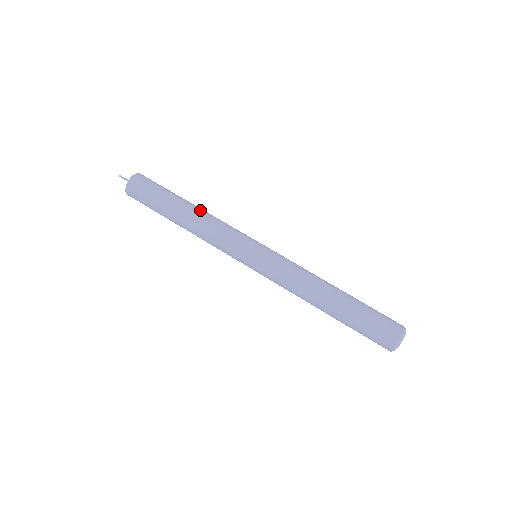
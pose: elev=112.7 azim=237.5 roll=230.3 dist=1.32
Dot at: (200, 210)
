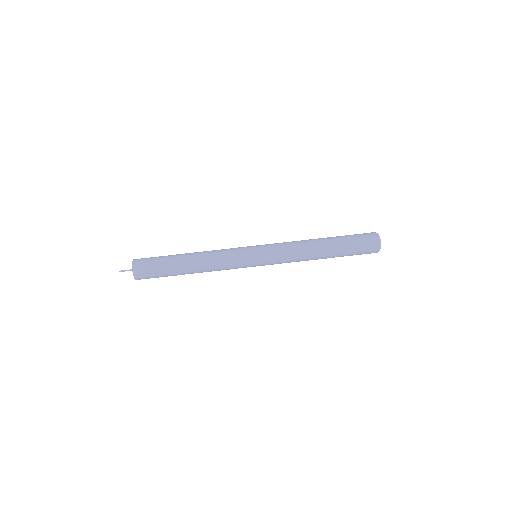
Dot at: (198, 255)
